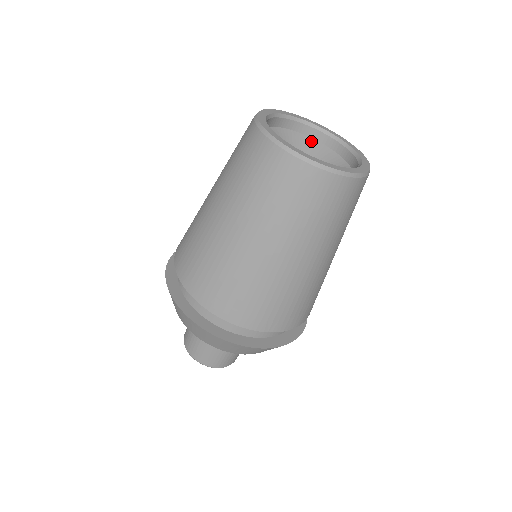
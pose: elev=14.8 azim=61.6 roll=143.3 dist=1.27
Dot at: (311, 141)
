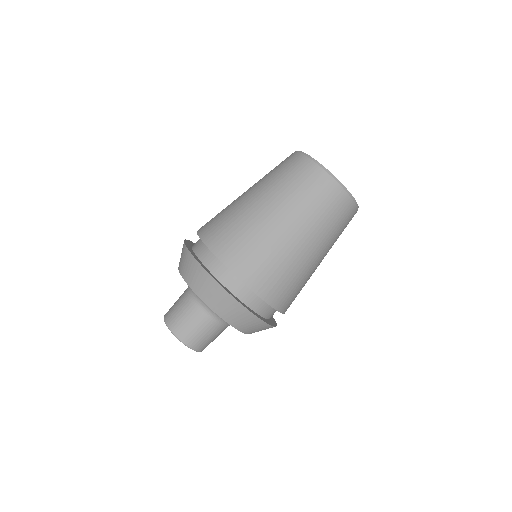
Dot at: occluded
